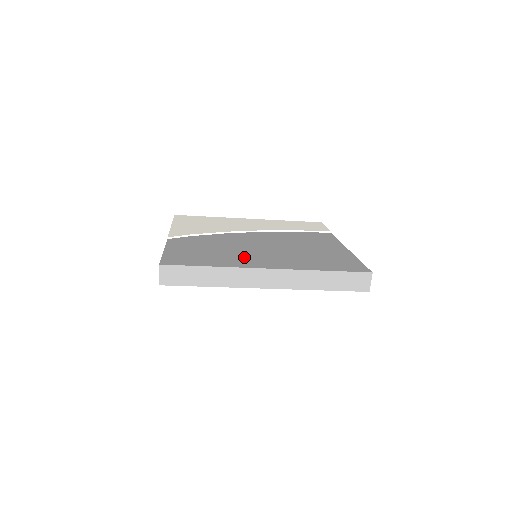
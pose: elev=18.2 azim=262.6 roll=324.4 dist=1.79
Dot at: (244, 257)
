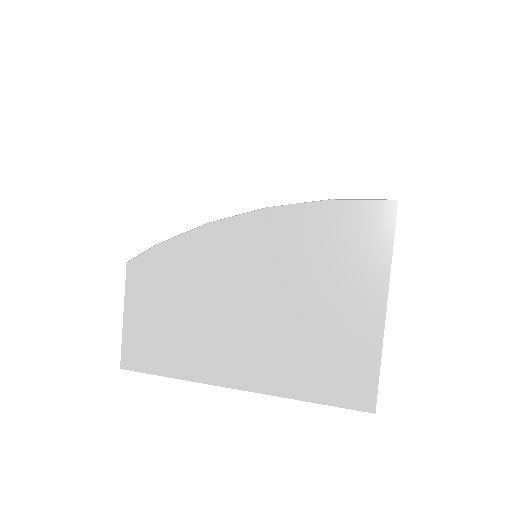
Dot at: (216, 345)
